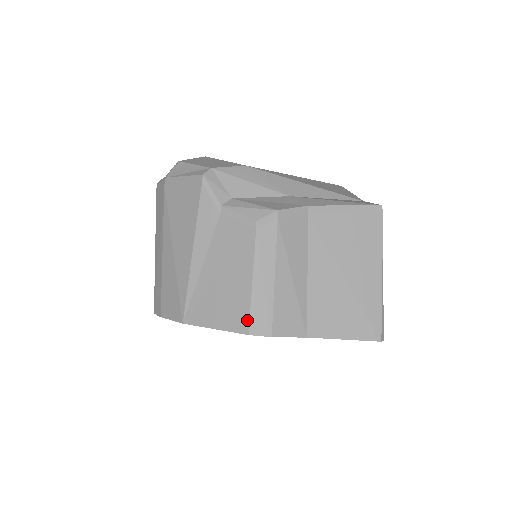
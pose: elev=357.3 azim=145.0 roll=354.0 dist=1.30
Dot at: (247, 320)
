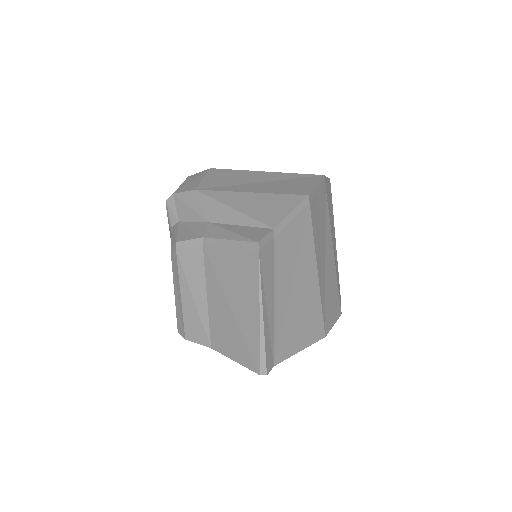
Dot at: (177, 321)
